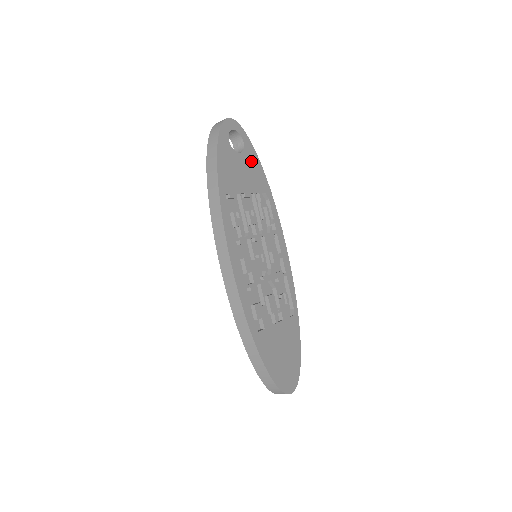
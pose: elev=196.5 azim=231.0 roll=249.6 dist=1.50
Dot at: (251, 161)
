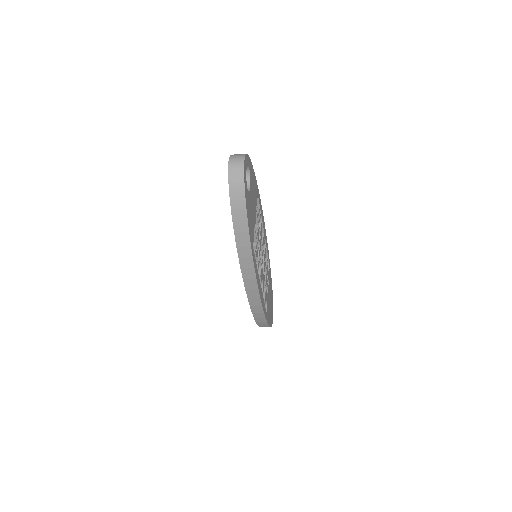
Dot at: (252, 181)
